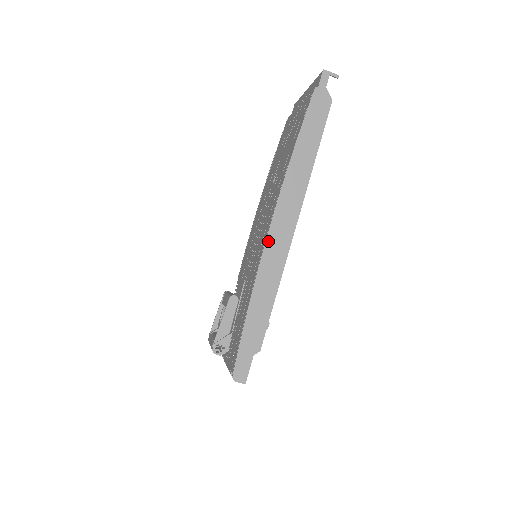
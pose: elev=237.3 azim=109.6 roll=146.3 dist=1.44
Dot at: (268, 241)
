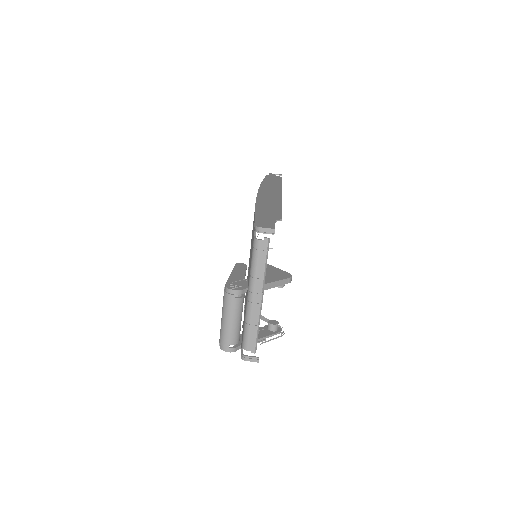
Dot at: (259, 194)
